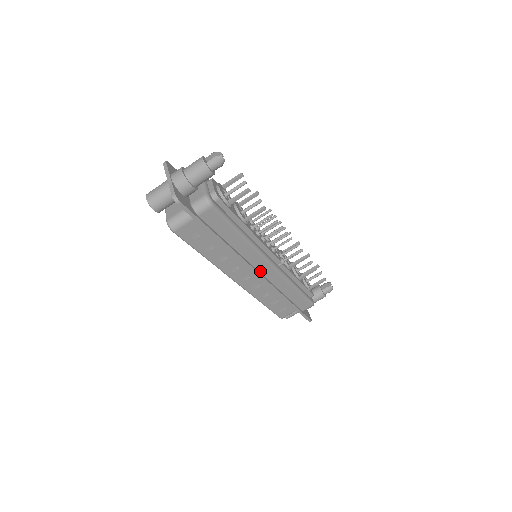
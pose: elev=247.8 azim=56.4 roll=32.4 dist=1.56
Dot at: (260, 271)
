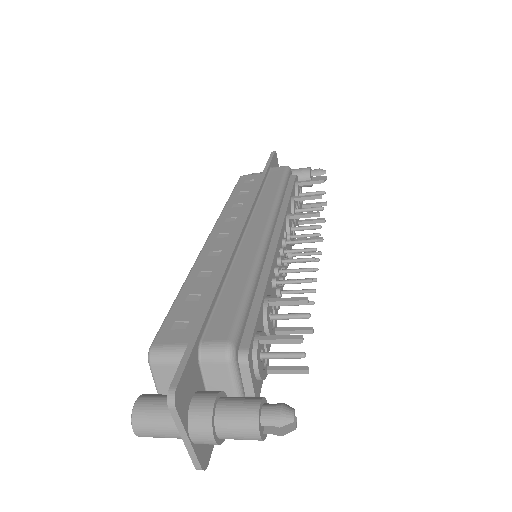
Dot at: occluded
